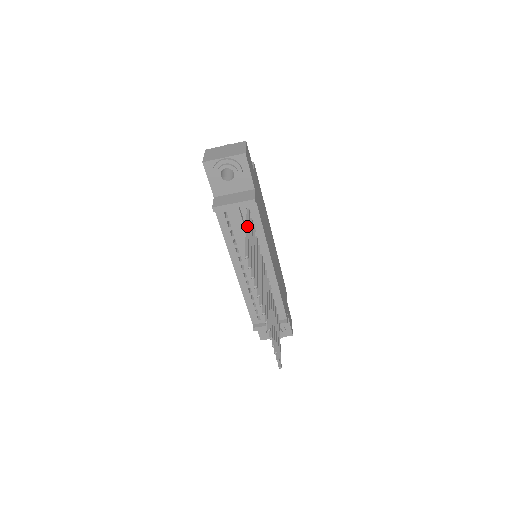
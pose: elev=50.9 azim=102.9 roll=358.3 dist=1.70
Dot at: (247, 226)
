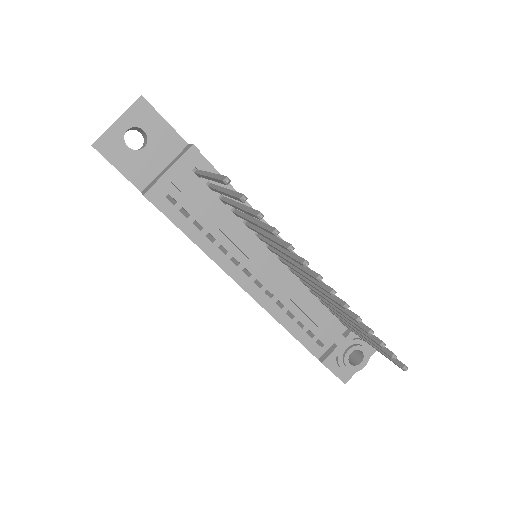
Dot at: (204, 173)
